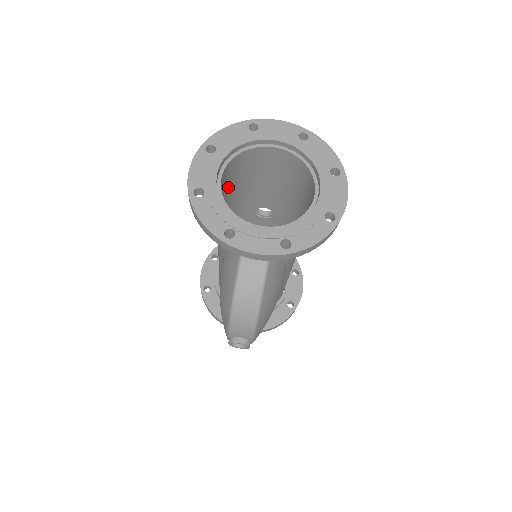
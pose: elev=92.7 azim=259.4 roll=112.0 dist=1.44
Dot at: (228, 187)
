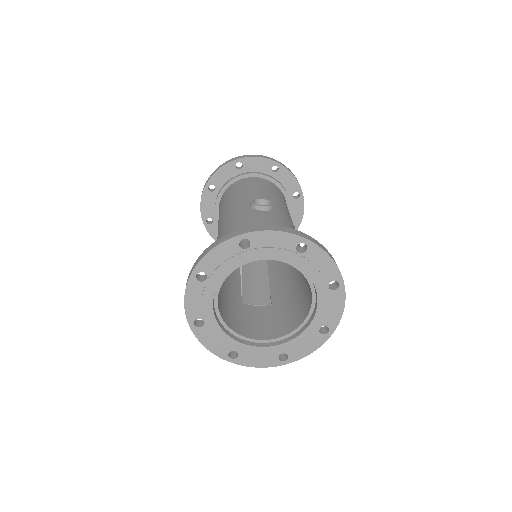
Dot at: occluded
